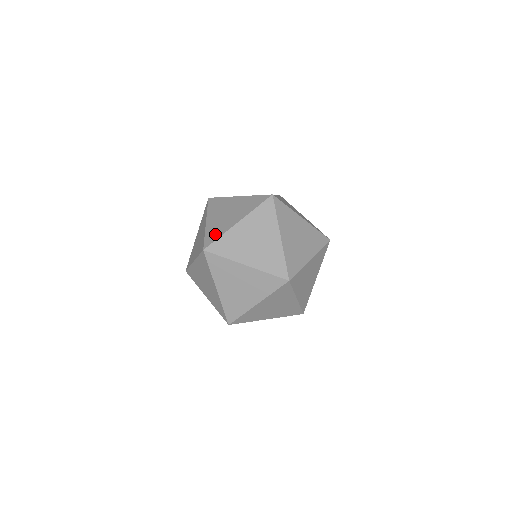
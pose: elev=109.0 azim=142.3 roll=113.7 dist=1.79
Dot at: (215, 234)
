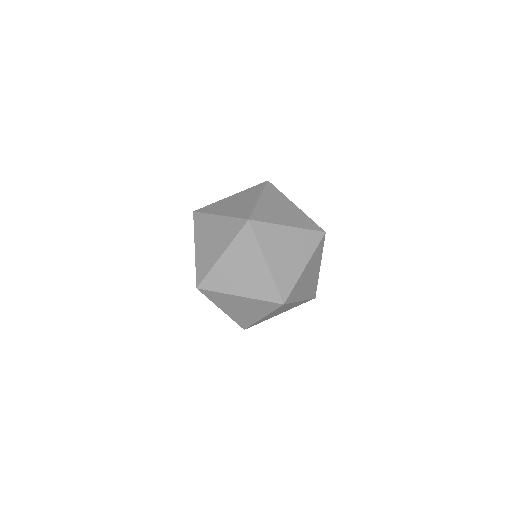
Dot at: occluded
